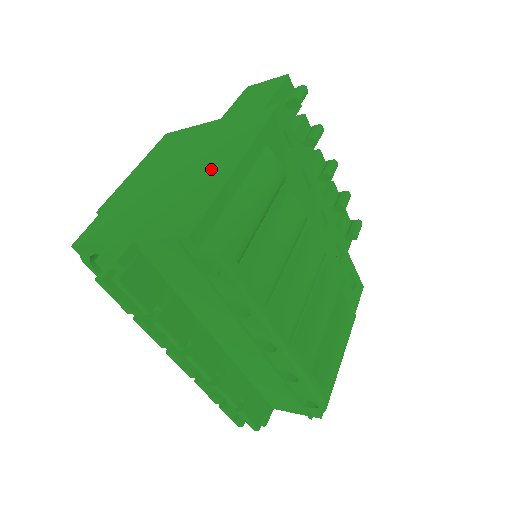
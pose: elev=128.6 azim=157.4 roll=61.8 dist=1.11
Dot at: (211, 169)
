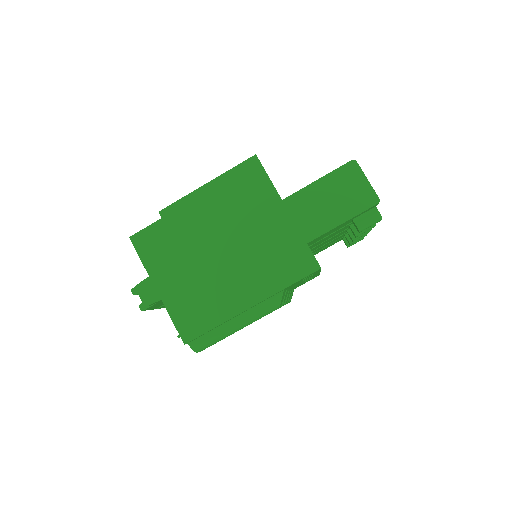
Dot at: (236, 287)
